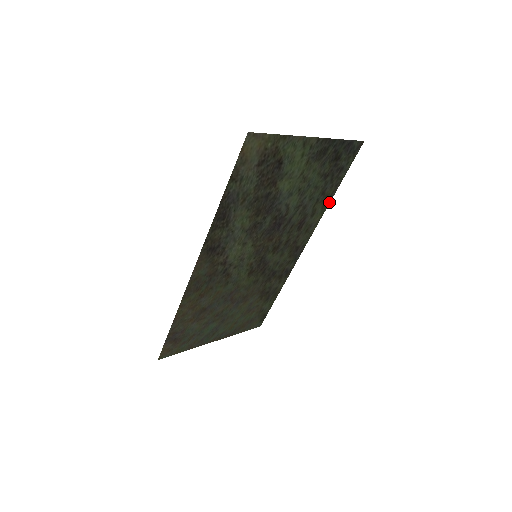
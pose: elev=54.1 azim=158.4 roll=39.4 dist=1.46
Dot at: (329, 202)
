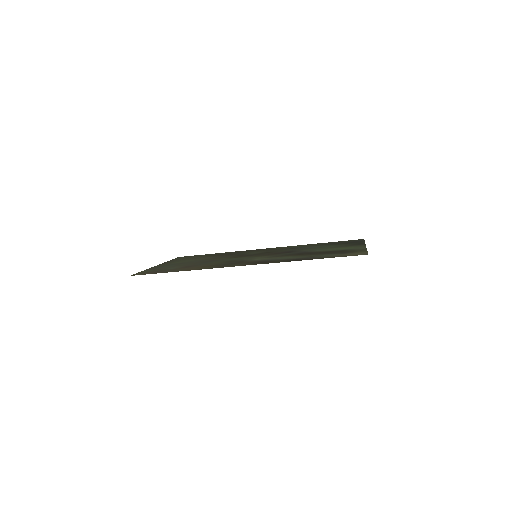
Dot at: (311, 244)
